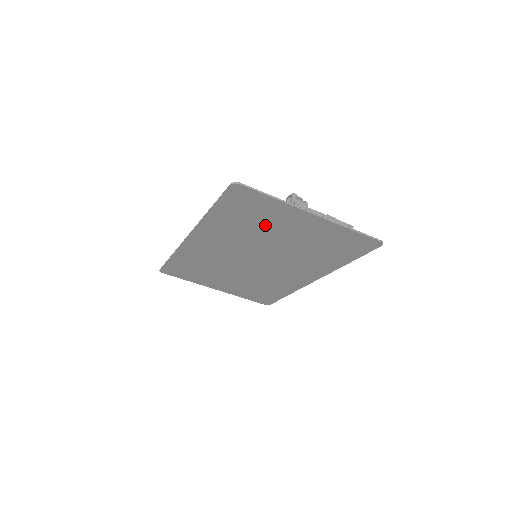
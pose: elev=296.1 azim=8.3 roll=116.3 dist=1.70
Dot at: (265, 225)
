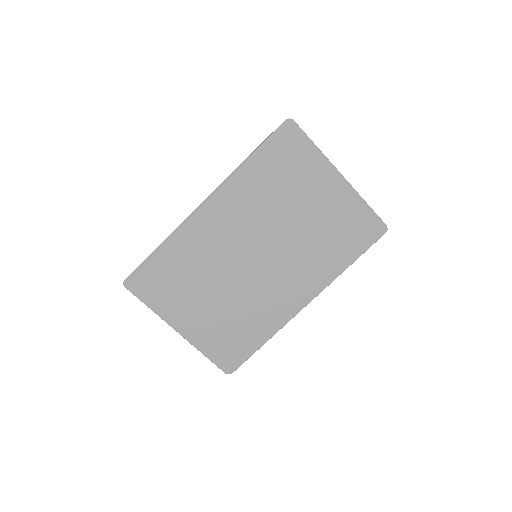
Dot at: (292, 188)
